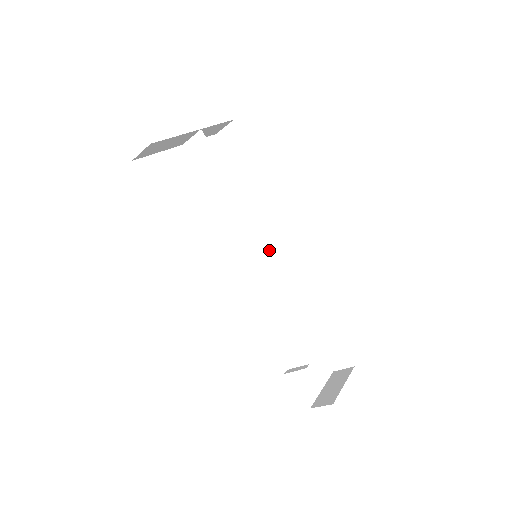
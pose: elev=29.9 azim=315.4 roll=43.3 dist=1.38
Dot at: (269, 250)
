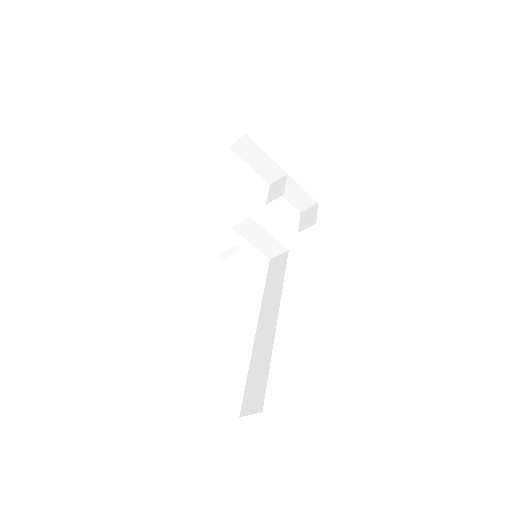
Dot at: (272, 277)
